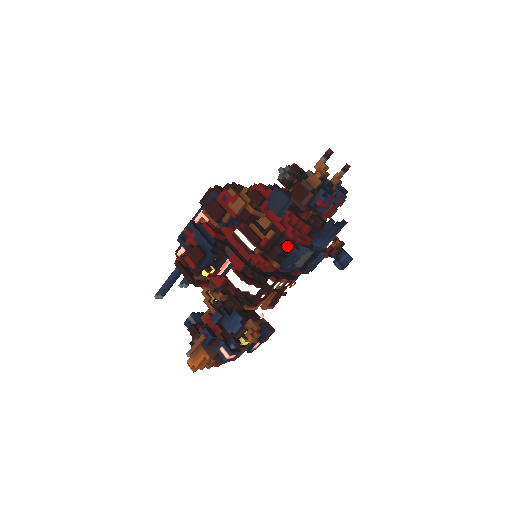
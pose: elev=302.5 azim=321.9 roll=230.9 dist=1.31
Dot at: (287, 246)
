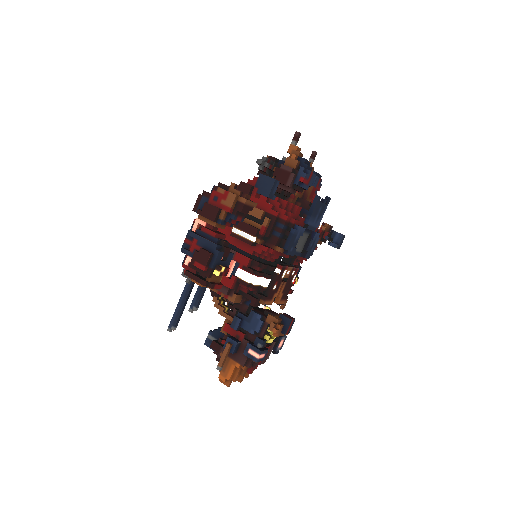
Dot at: (284, 229)
